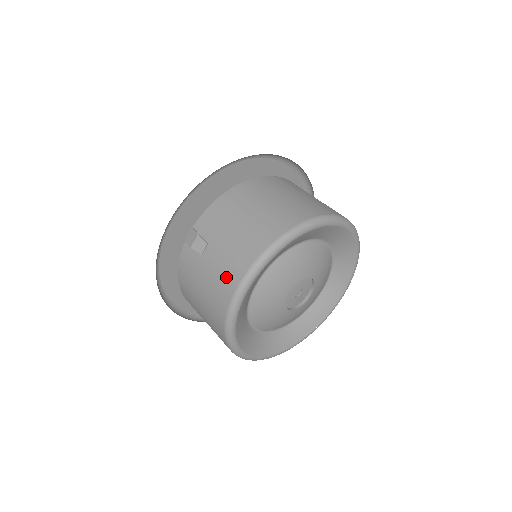
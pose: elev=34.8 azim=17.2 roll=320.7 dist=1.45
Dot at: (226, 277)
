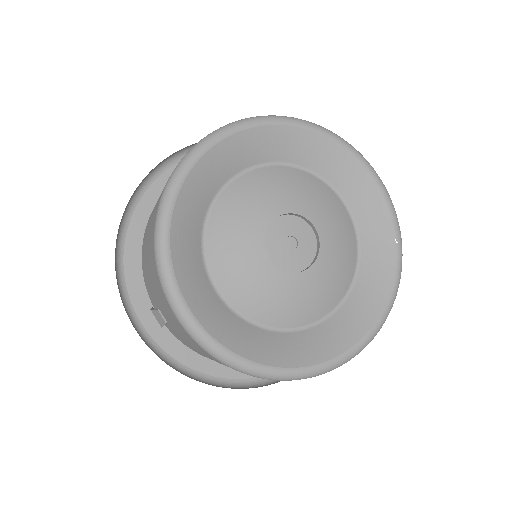
Dot at: (175, 323)
